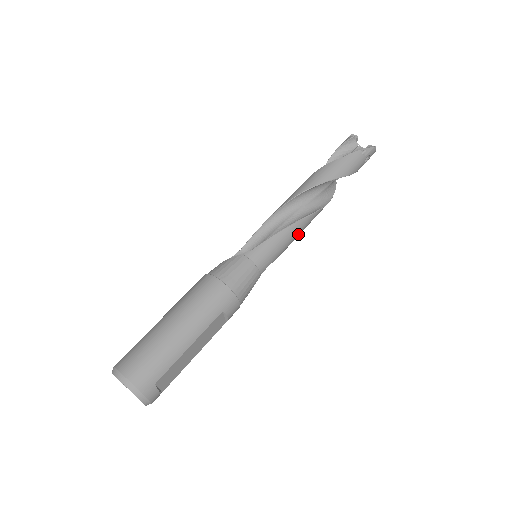
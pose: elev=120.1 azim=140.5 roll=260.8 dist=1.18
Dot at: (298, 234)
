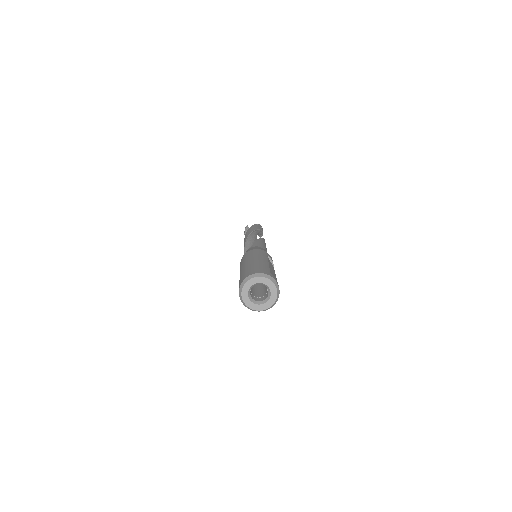
Dot at: occluded
